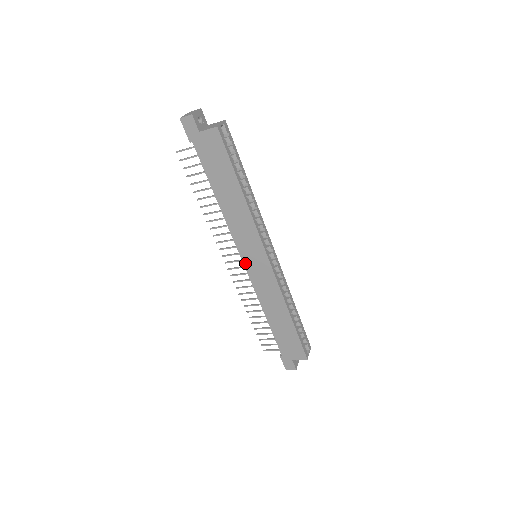
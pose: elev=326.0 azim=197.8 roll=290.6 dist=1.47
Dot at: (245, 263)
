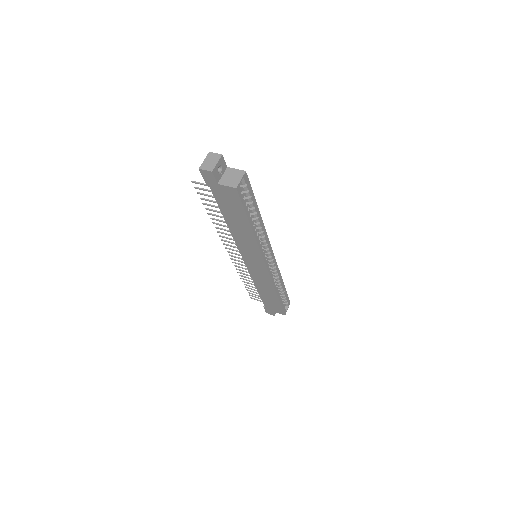
Dot at: (245, 261)
